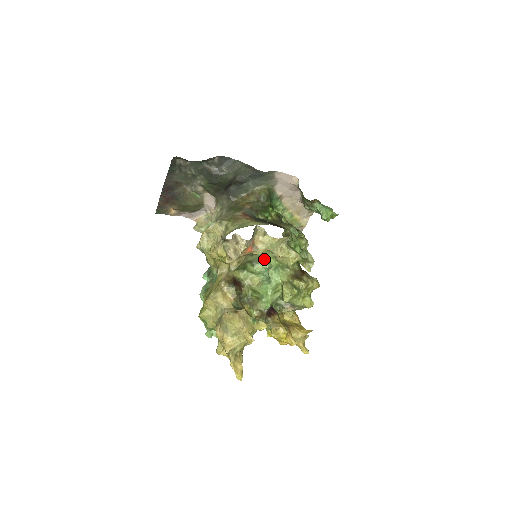
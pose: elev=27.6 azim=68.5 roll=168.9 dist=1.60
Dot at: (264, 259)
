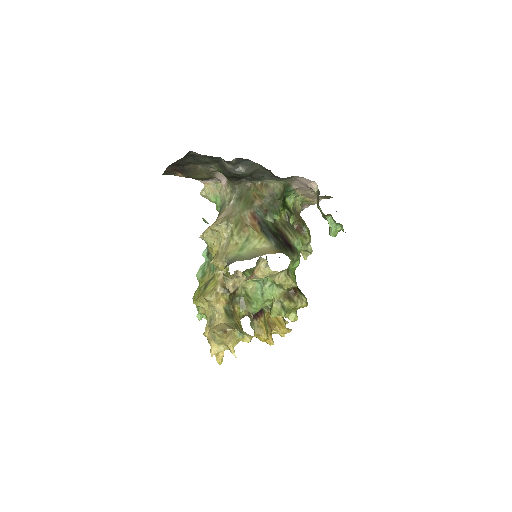
Dot at: occluded
